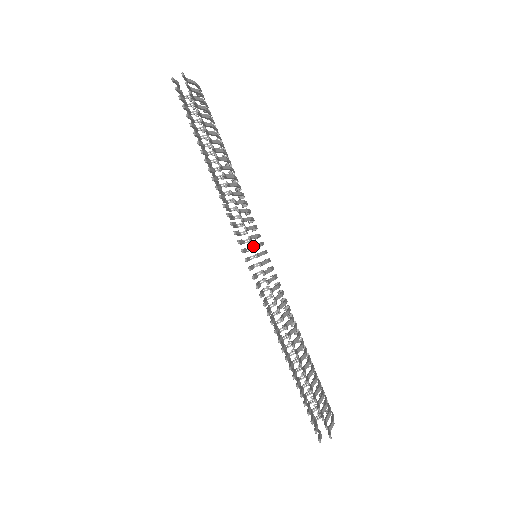
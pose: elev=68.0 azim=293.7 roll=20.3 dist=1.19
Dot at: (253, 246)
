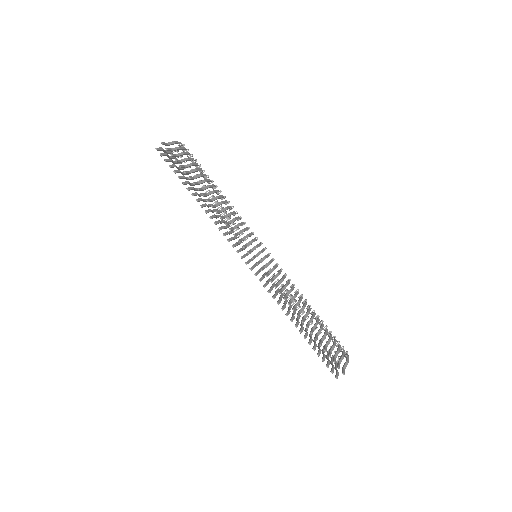
Dot at: (248, 252)
